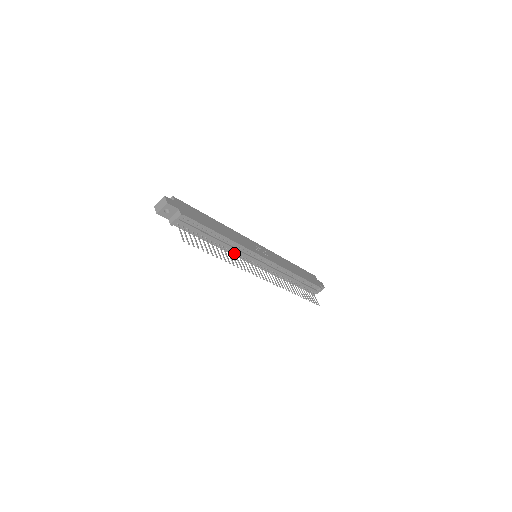
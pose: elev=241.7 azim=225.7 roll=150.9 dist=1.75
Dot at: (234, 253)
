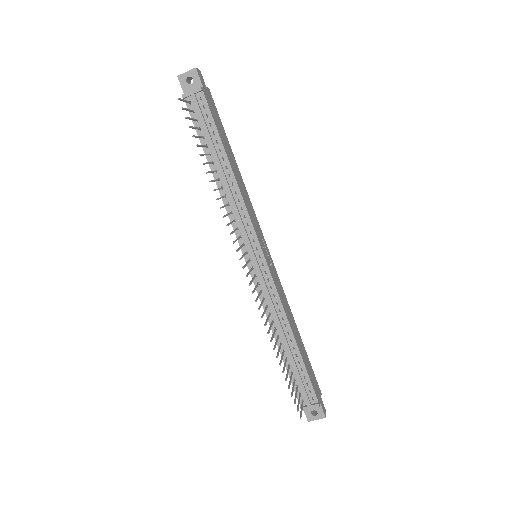
Dot at: (230, 211)
